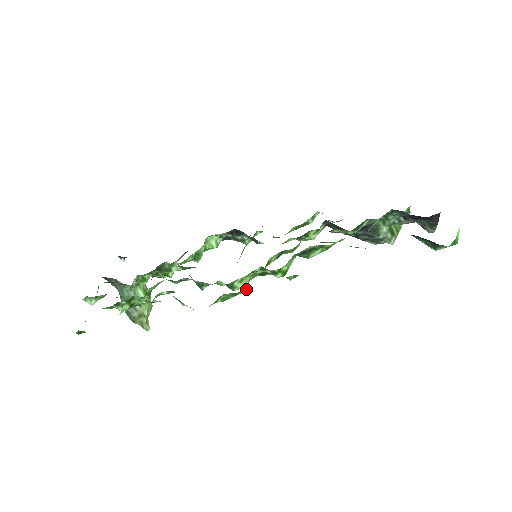
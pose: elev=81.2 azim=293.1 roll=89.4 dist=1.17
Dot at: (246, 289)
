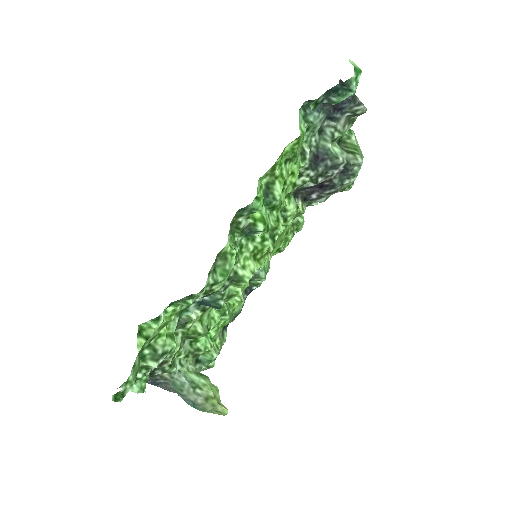
Dot at: (230, 246)
